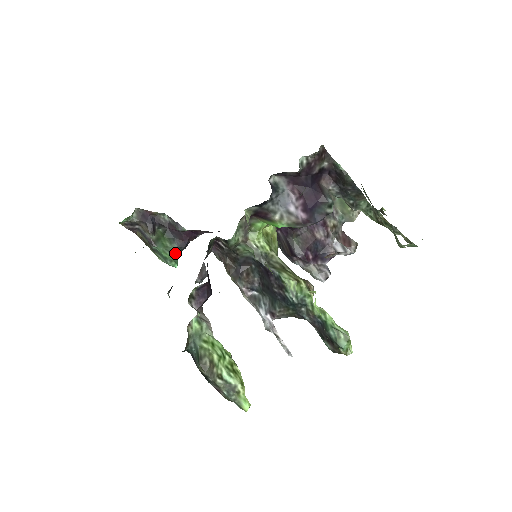
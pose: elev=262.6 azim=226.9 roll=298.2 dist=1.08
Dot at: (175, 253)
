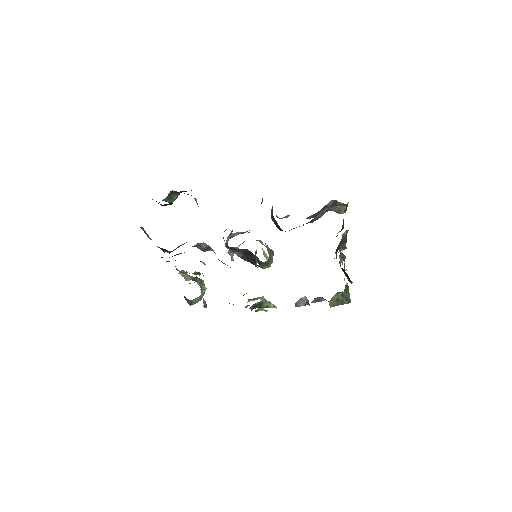
Dot at: occluded
